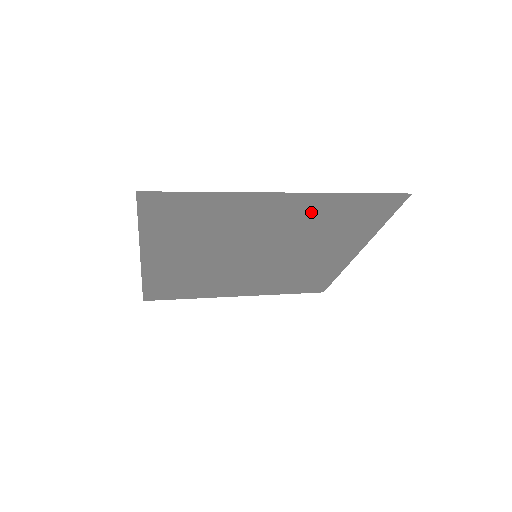
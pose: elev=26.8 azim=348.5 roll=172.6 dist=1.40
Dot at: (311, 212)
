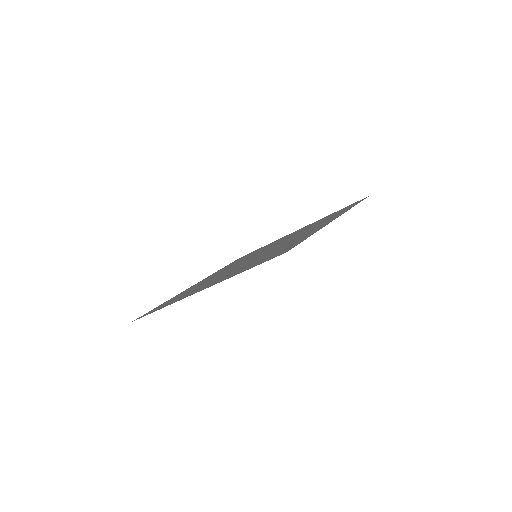
Dot at: (325, 221)
